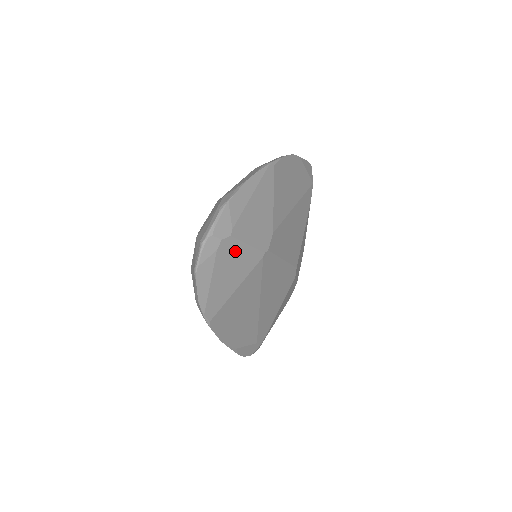
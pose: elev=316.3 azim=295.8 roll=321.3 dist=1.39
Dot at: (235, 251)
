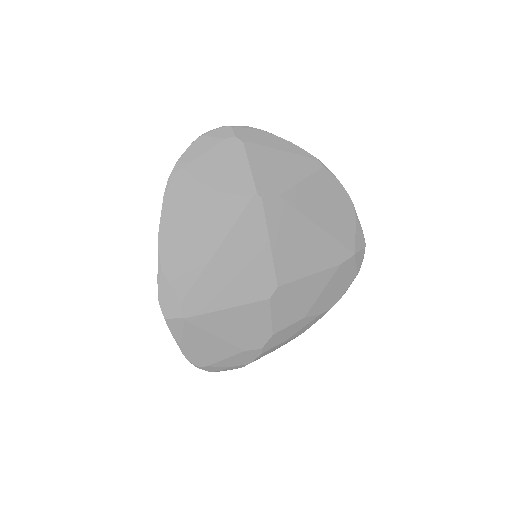
Dot at: (237, 159)
